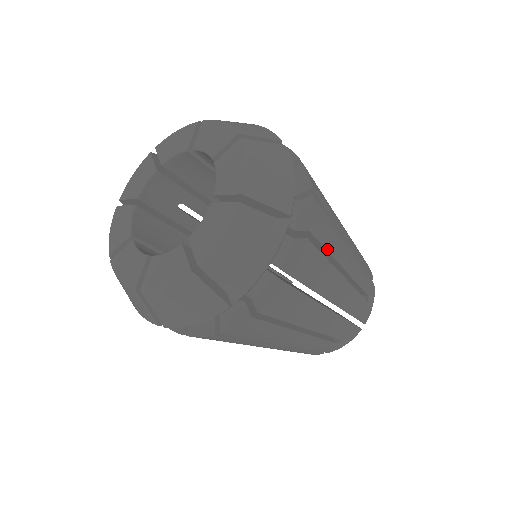
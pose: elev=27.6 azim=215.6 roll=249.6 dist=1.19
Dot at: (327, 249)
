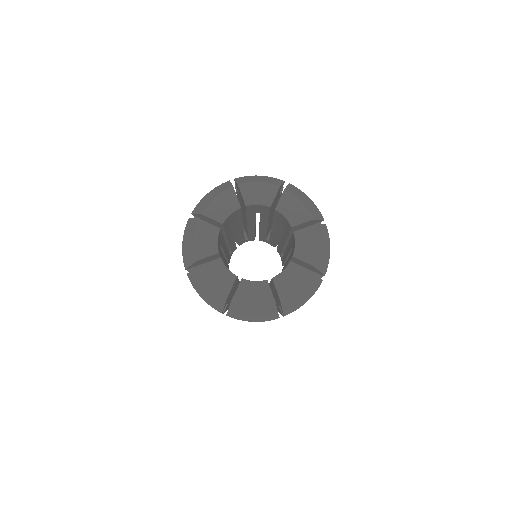
Dot at: occluded
